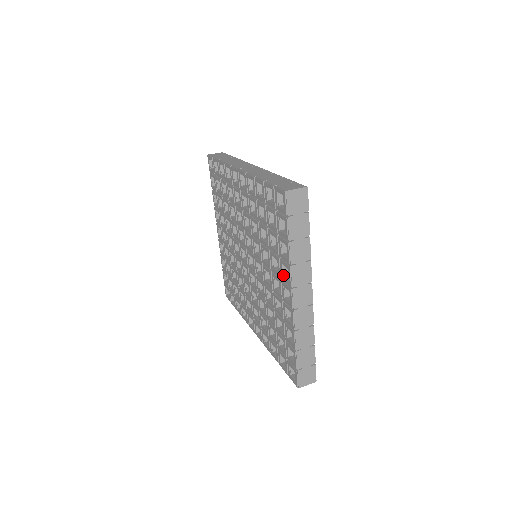
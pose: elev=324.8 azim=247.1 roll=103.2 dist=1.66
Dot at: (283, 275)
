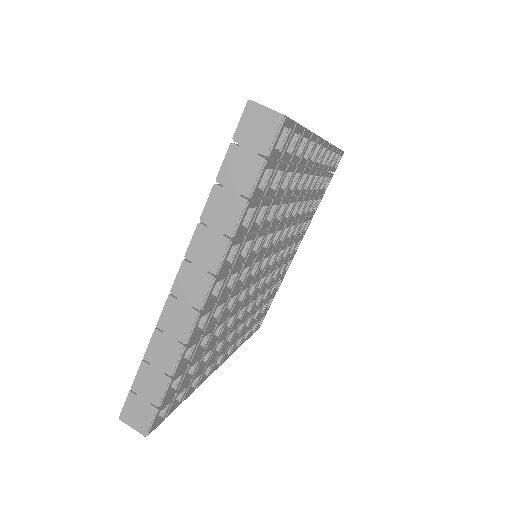
Dot at: occluded
